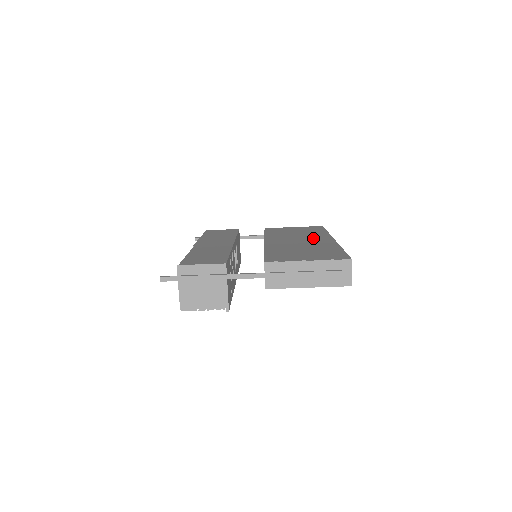
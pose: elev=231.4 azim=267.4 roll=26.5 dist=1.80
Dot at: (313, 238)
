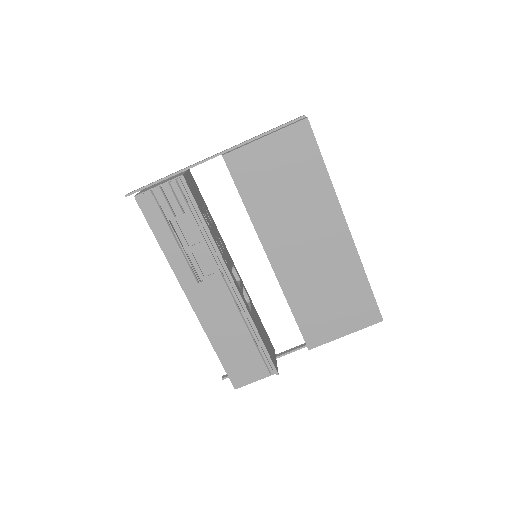
Dot at: occluded
